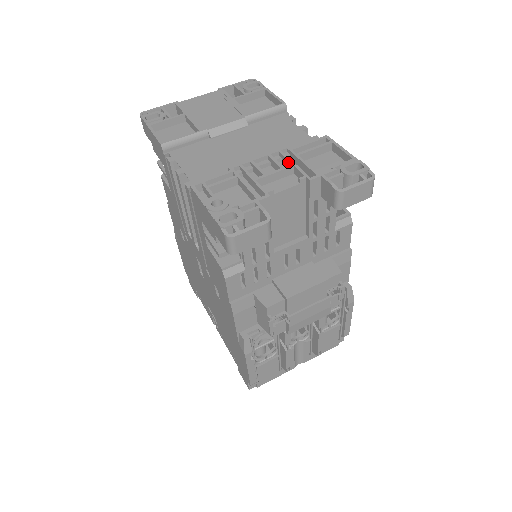
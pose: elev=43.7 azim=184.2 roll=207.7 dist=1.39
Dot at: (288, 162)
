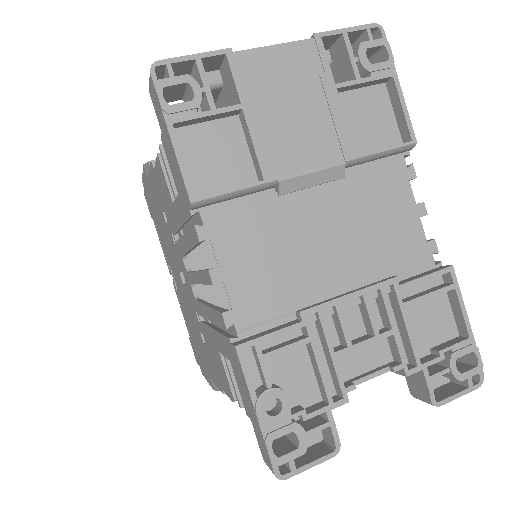
Dot at: (386, 317)
